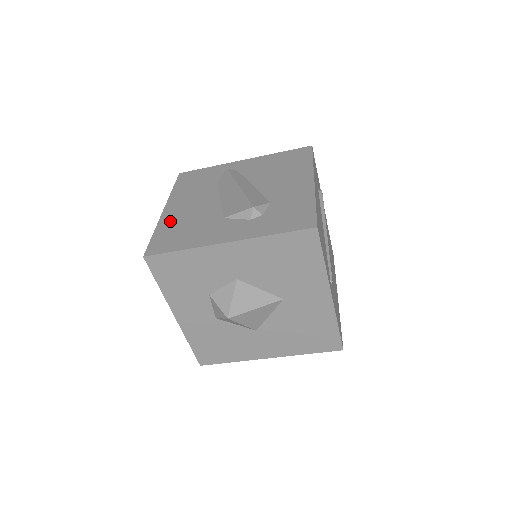
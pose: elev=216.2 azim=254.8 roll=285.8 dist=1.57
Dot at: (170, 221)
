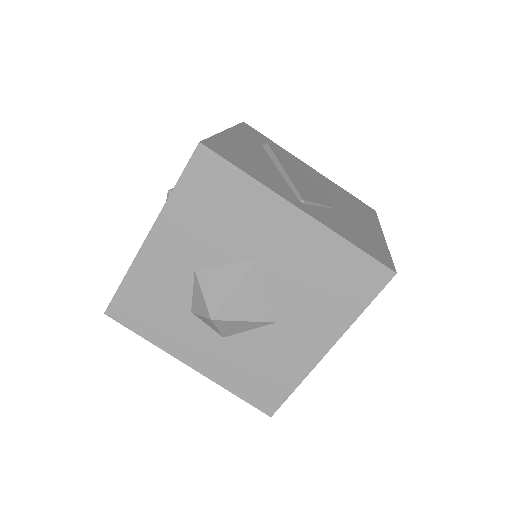
Dot at: occluded
